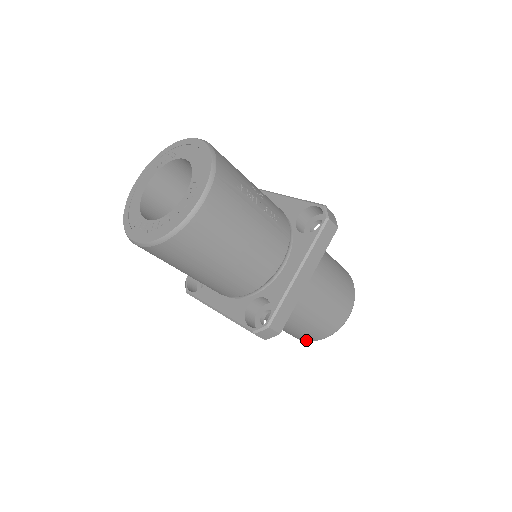
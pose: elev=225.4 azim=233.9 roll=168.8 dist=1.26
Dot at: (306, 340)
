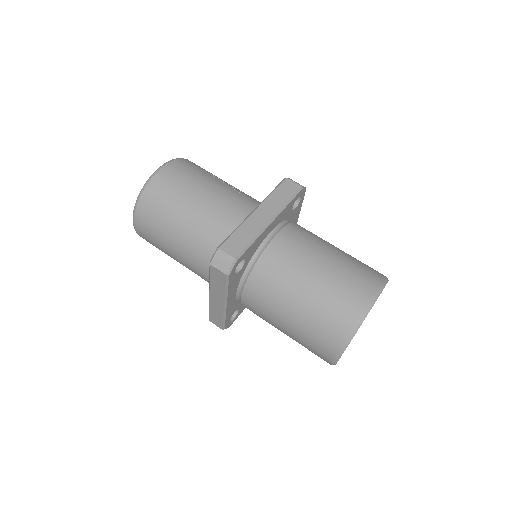
Dot at: (337, 348)
